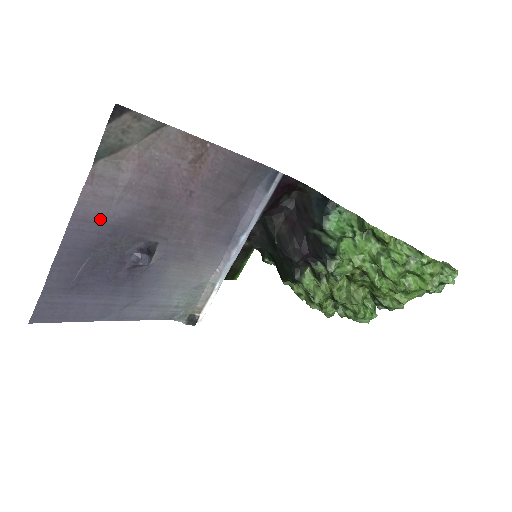
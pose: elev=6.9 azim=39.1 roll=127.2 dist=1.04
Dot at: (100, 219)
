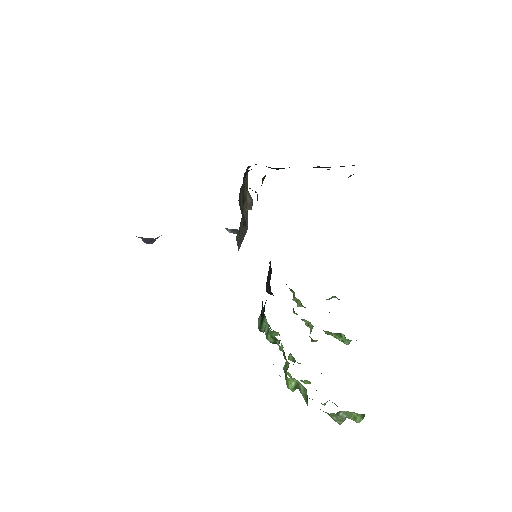
Dot at: occluded
